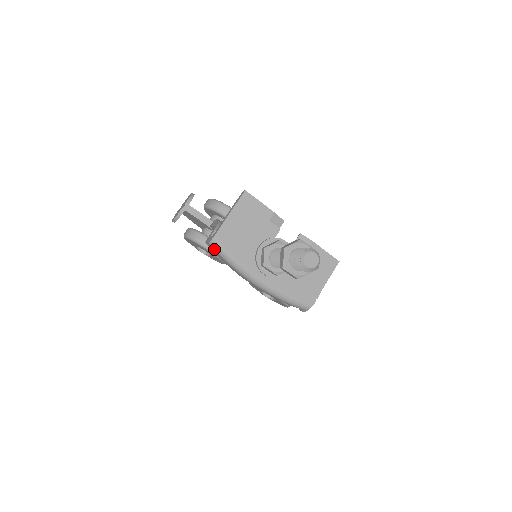
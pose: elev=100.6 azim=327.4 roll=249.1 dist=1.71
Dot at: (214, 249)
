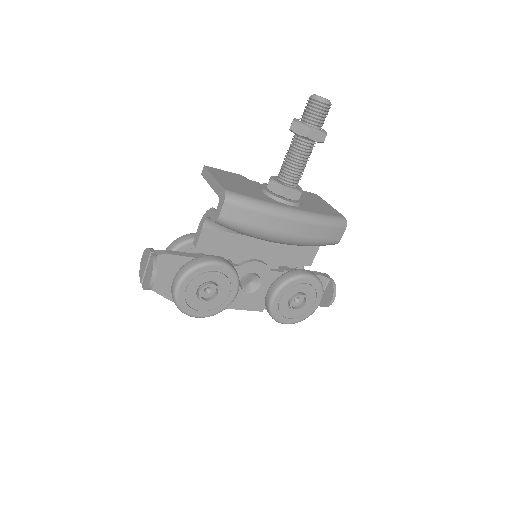
Dot at: (234, 204)
